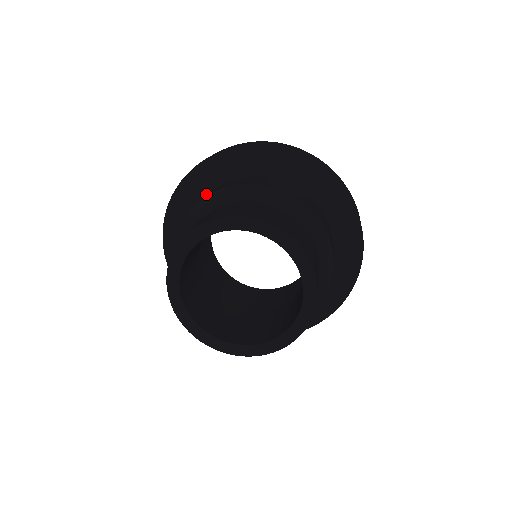
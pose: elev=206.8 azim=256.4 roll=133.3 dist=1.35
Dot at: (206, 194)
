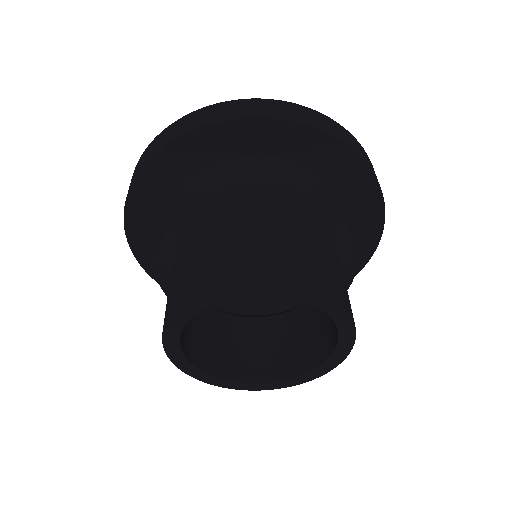
Dot at: (201, 167)
